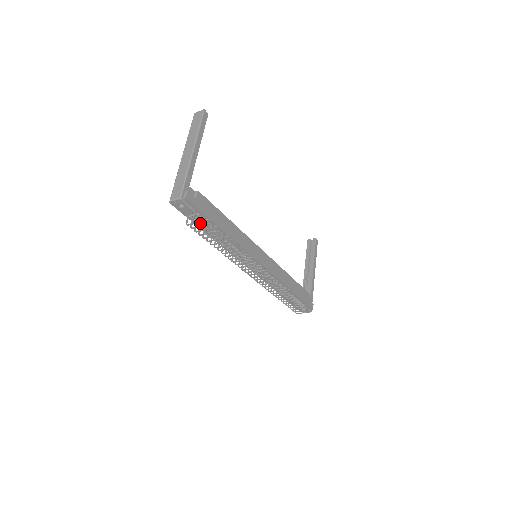
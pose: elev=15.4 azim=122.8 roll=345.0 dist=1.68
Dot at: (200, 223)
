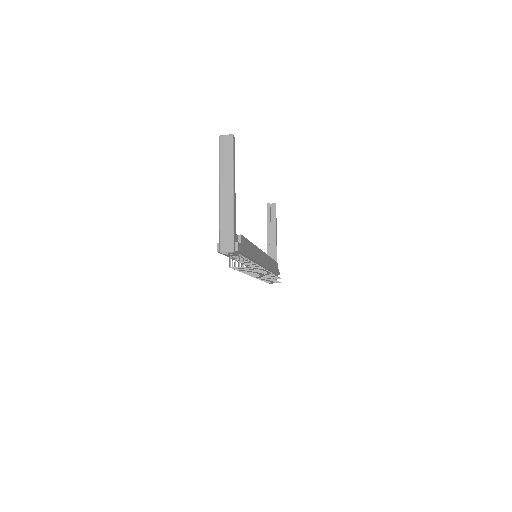
Dot at: occluded
